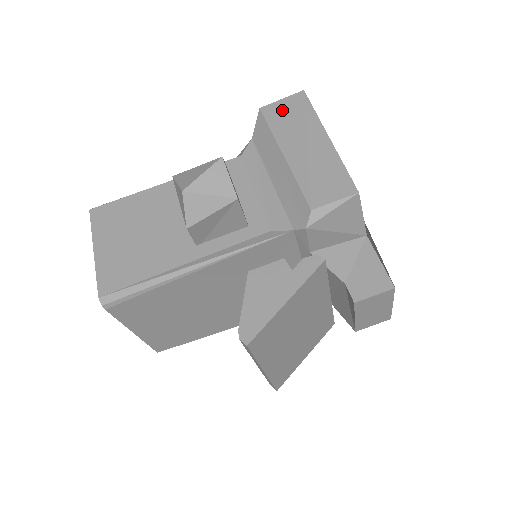
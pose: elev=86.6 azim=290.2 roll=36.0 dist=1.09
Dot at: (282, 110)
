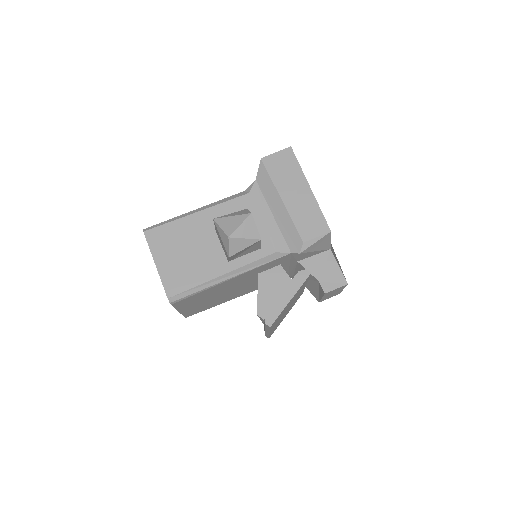
Dot at: (277, 162)
